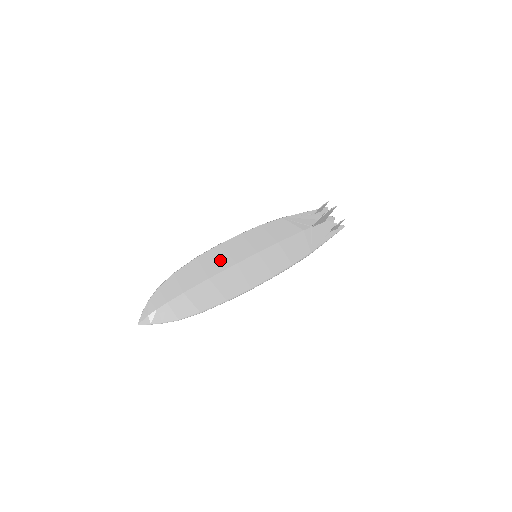
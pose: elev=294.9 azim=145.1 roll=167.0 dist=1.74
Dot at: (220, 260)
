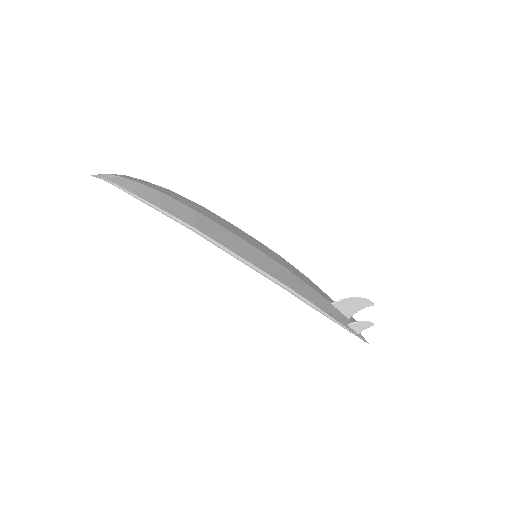
Dot at: (220, 221)
